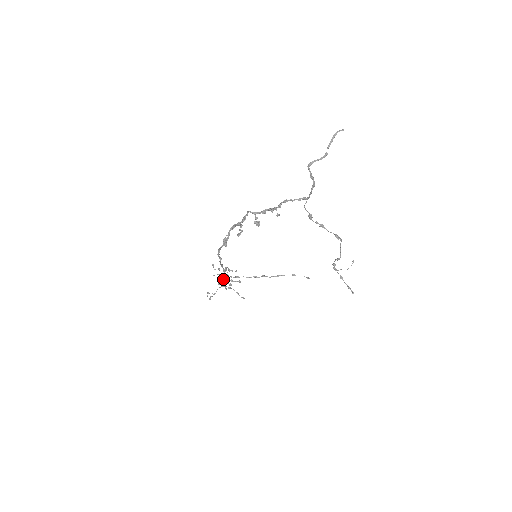
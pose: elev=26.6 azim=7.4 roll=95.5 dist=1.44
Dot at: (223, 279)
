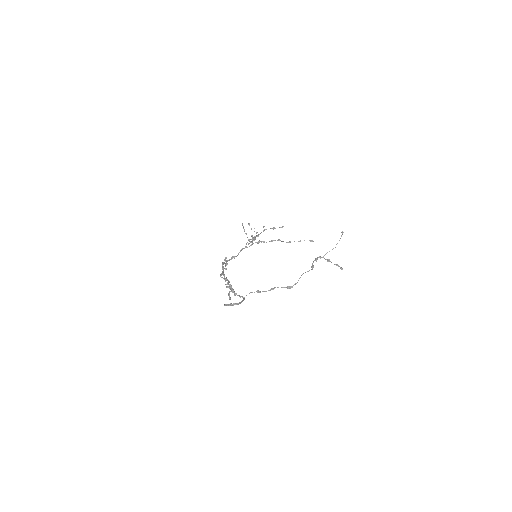
Dot at: (252, 241)
